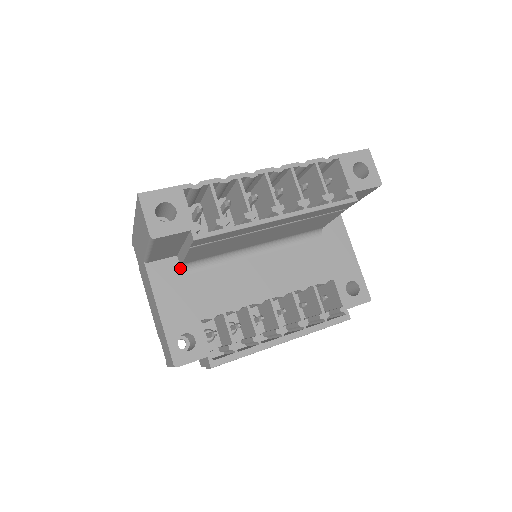
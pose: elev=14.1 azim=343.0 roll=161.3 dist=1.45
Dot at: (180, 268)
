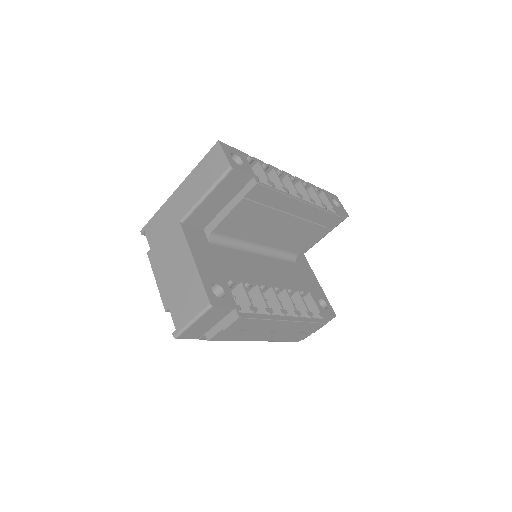
Dot at: (206, 238)
